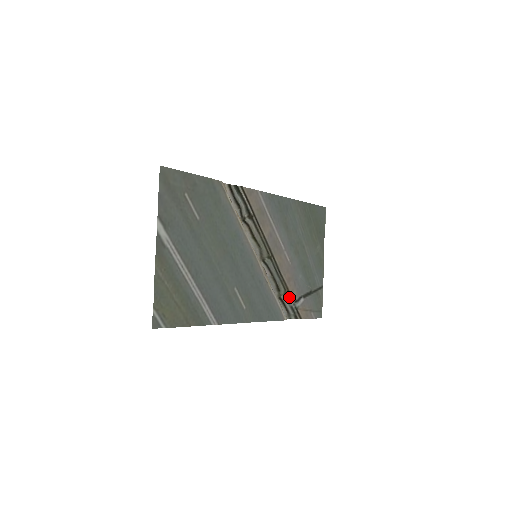
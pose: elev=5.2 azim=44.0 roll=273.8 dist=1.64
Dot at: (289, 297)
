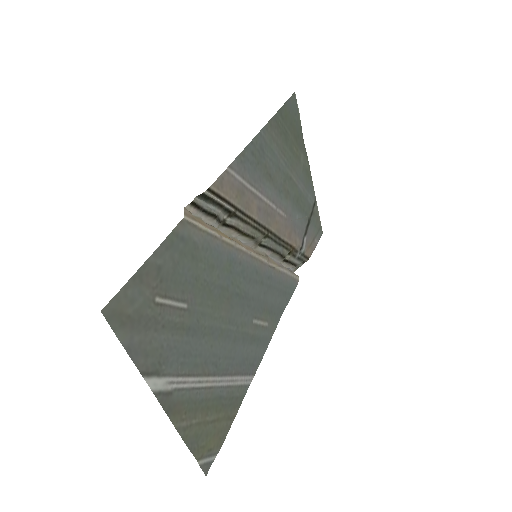
Dot at: (294, 251)
